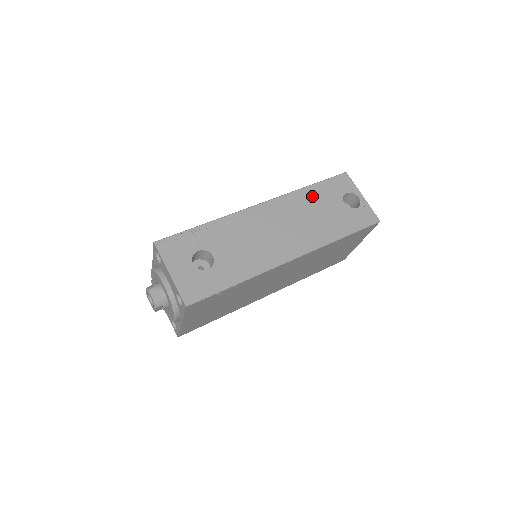
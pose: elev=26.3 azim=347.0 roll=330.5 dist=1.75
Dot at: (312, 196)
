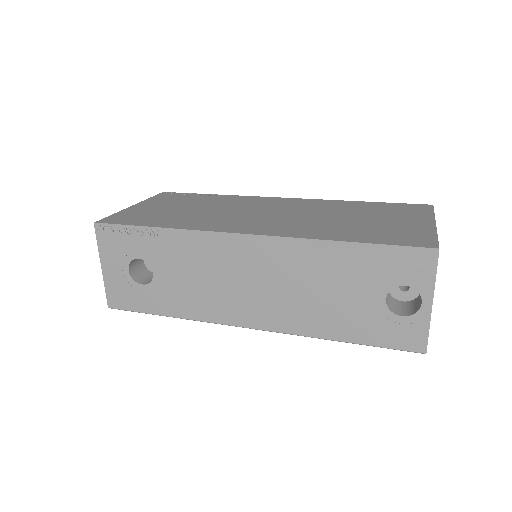
Dot at: (337, 262)
